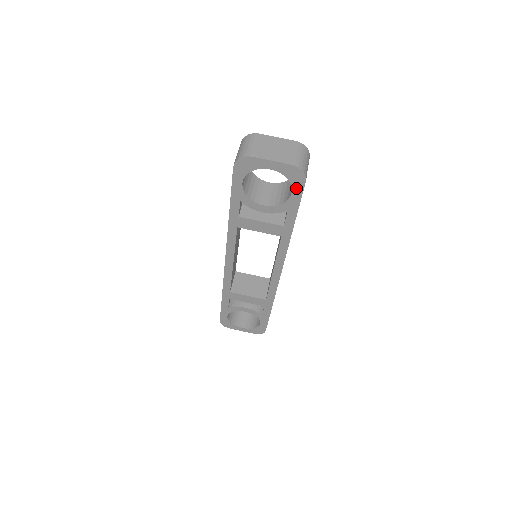
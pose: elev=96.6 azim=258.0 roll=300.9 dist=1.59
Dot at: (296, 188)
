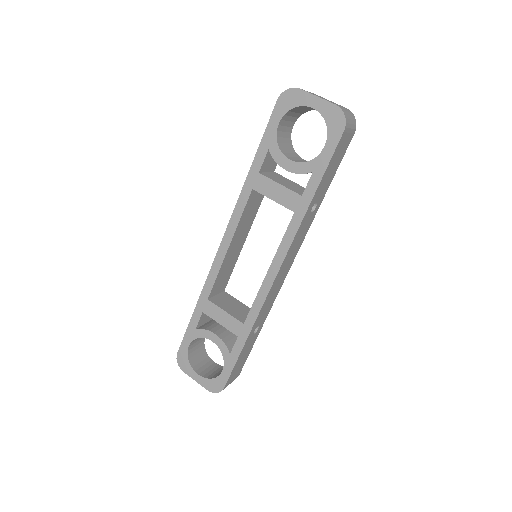
Dot at: (331, 139)
